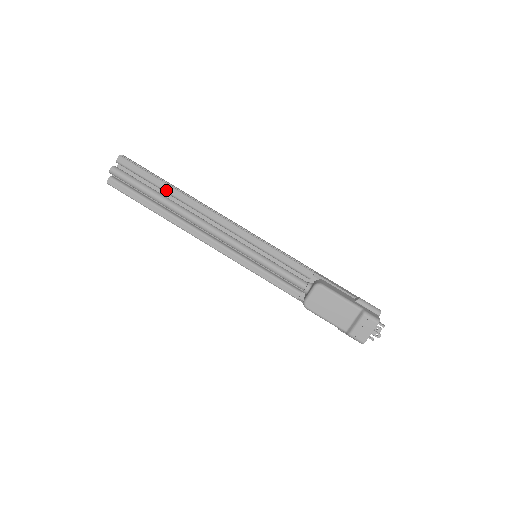
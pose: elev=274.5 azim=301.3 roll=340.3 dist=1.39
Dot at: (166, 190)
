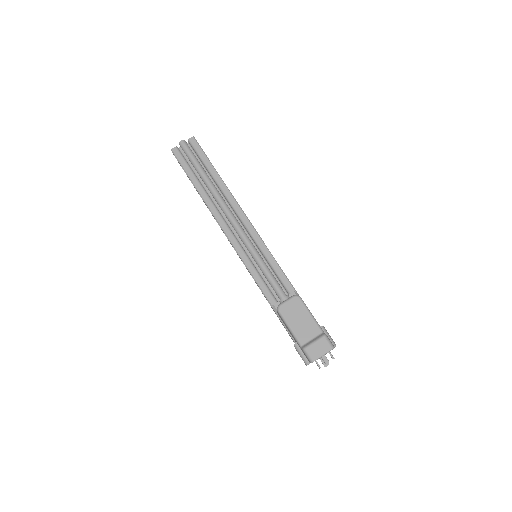
Dot at: (214, 175)
